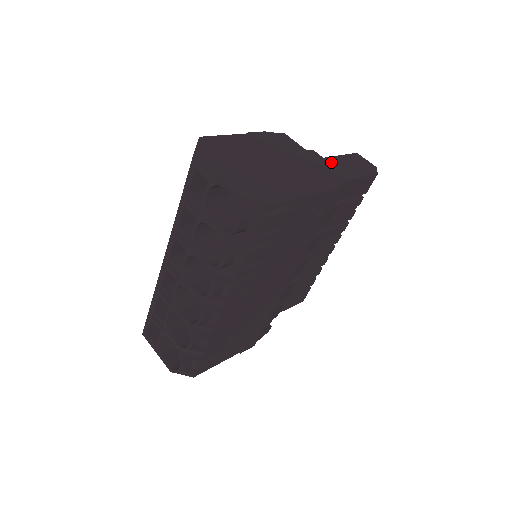
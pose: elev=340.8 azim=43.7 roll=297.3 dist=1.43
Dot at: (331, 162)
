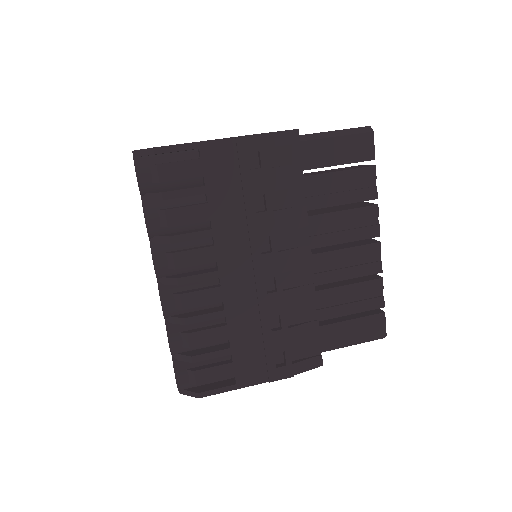
Dot at: occluded
